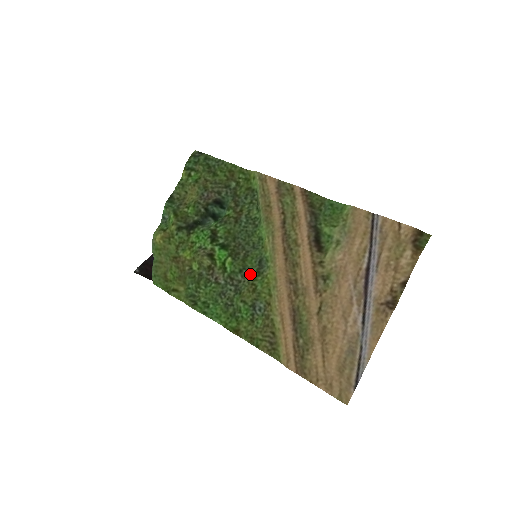
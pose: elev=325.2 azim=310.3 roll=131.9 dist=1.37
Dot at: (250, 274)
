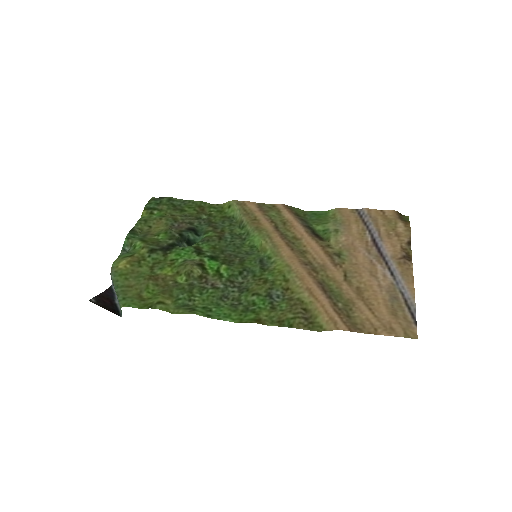
Dot at: (253, 273)
